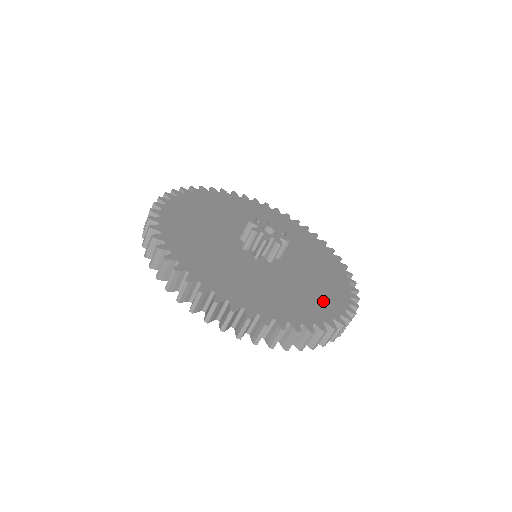
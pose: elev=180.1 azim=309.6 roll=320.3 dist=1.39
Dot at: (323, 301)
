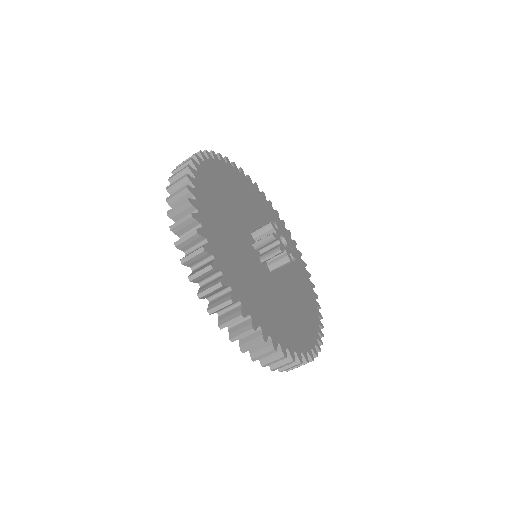
Dot at: (308, 298)
